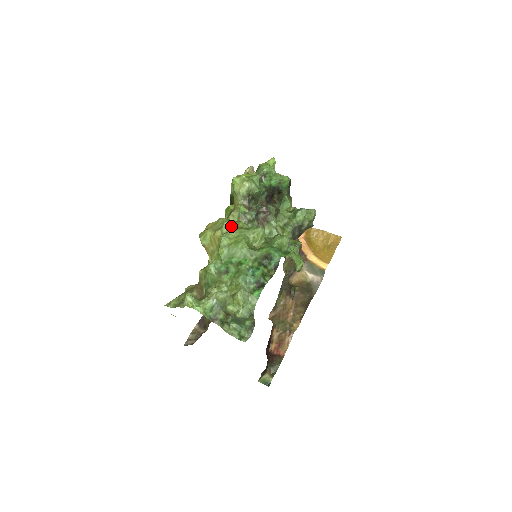
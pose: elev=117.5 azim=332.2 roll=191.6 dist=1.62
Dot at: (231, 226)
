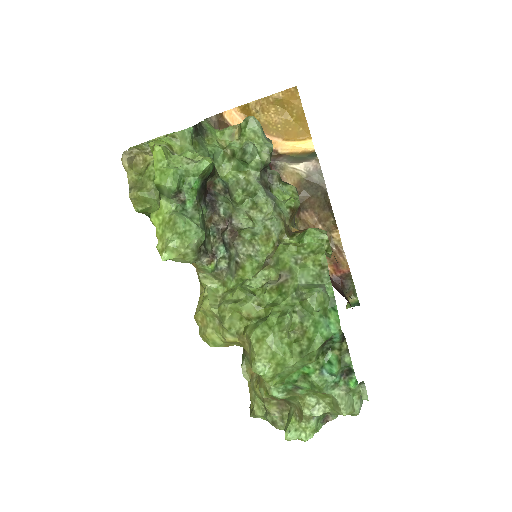
Dot at: (233, 319)
